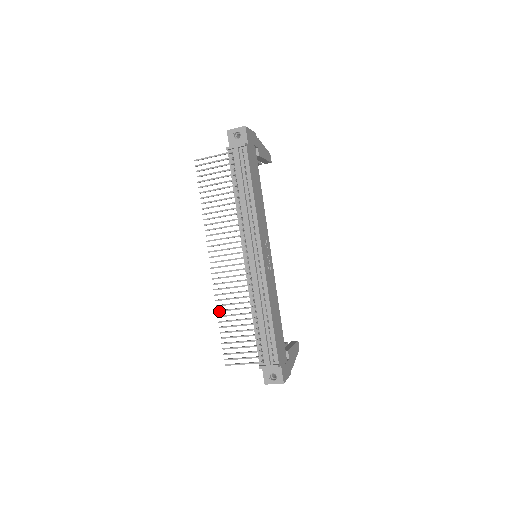
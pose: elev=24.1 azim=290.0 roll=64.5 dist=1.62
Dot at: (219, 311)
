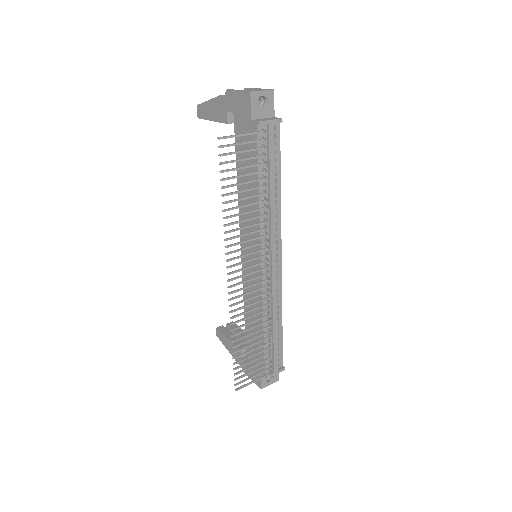
Dot at: (235, 335)
